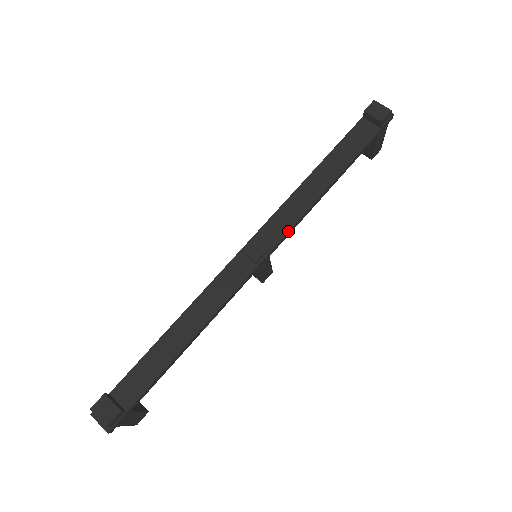
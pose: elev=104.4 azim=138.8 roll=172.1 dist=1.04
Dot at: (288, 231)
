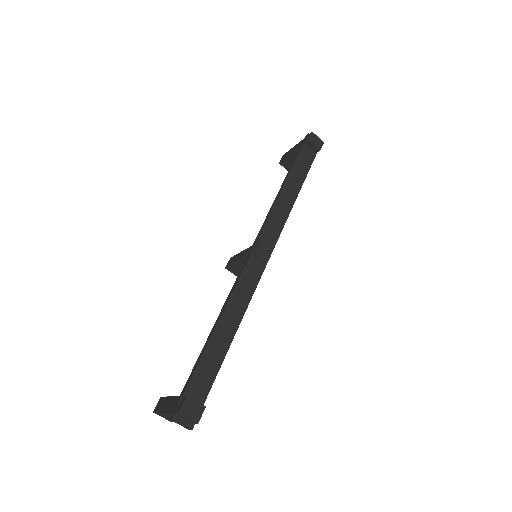
Dot at: (279, 235)
